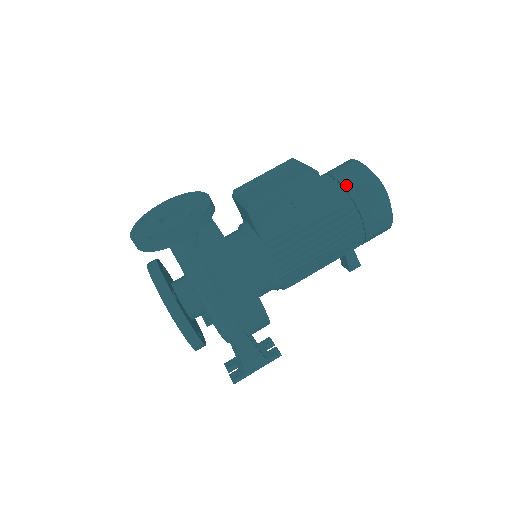
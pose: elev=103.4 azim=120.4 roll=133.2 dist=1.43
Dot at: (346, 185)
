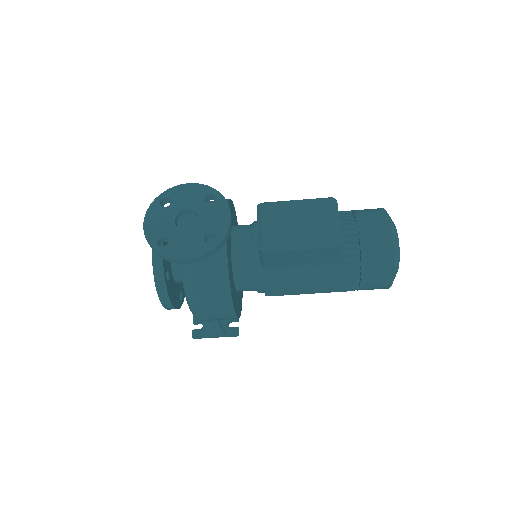
Dot at: (364, 254)
